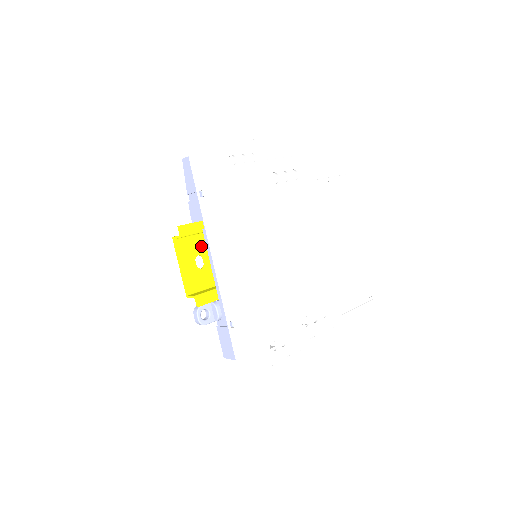
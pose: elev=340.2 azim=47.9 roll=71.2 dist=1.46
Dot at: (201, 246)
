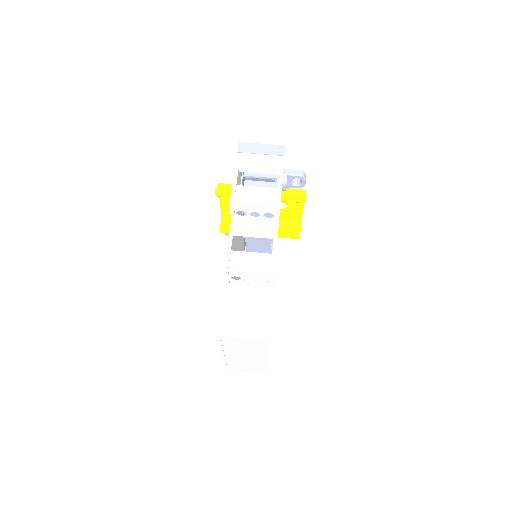
Dot at: occluded
